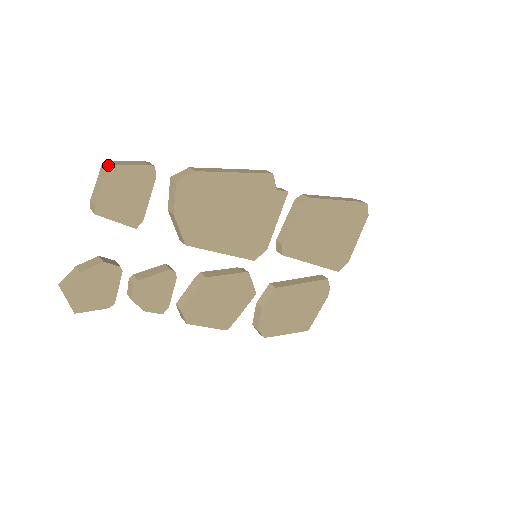
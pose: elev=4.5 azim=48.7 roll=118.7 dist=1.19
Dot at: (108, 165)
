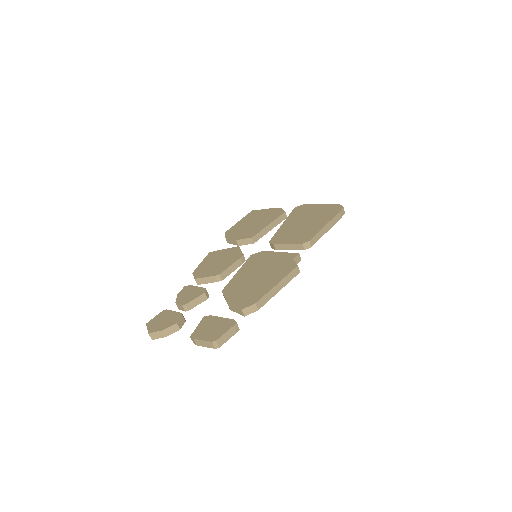
Dot at: (217, 346)
